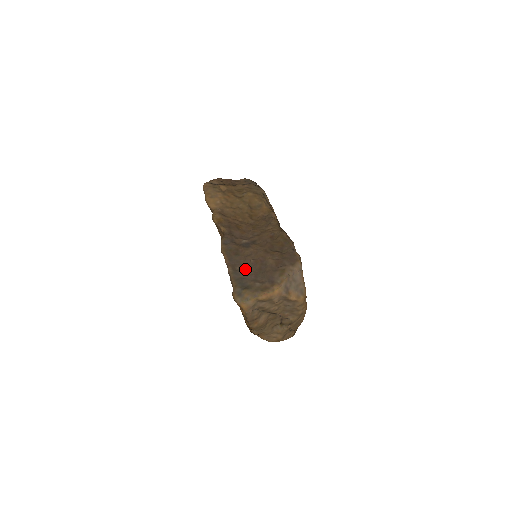
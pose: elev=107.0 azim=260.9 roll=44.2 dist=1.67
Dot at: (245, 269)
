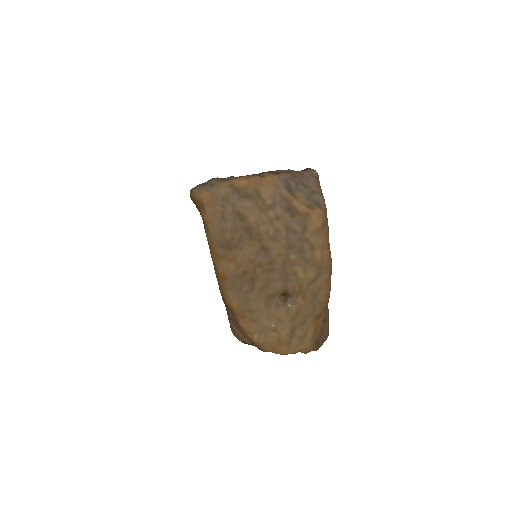
Dot at: occluded
